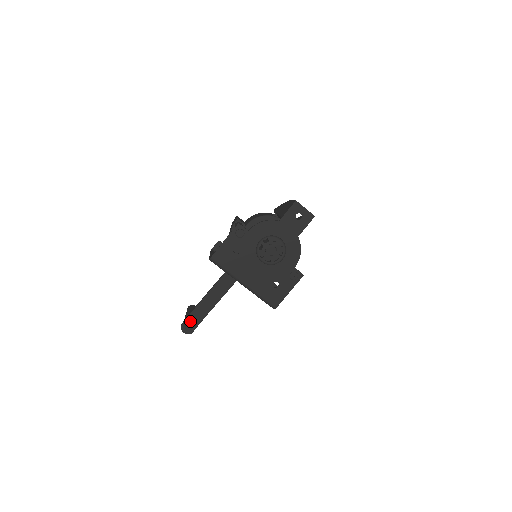
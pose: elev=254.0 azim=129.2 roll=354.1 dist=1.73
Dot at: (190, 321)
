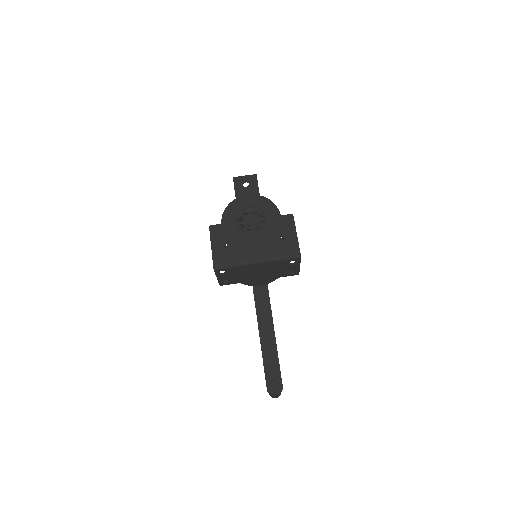
Dot at: (270, 379)
